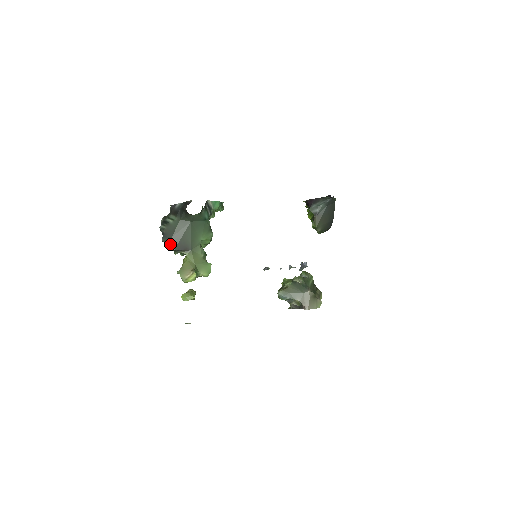
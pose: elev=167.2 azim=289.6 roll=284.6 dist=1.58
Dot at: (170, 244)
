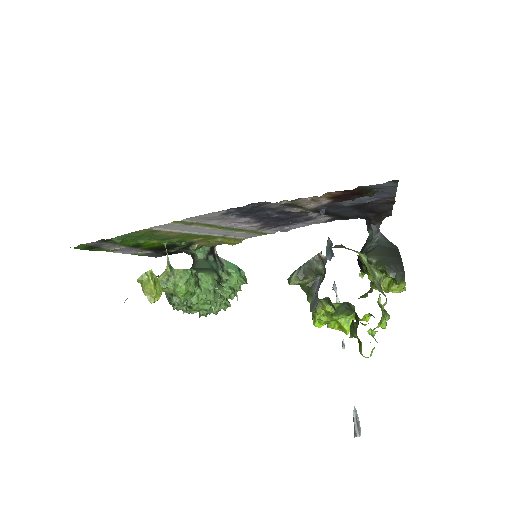
Dot at: occluded
